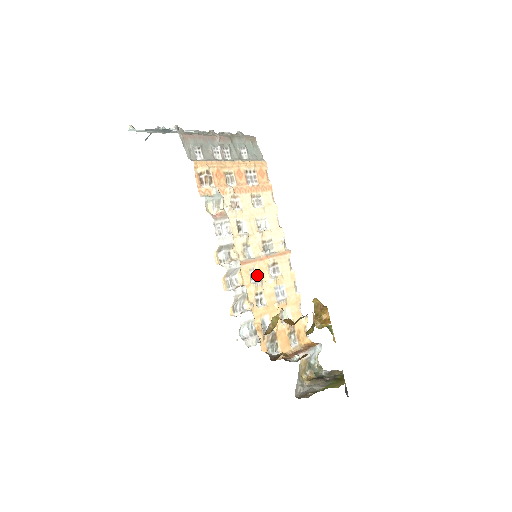
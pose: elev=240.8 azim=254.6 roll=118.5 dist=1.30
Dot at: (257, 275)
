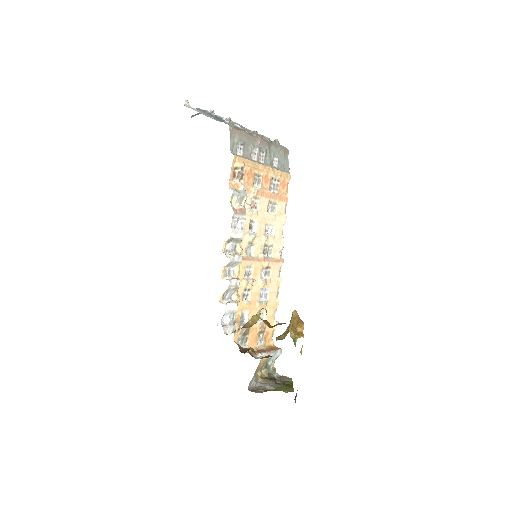
Dot at: (251, 273)
